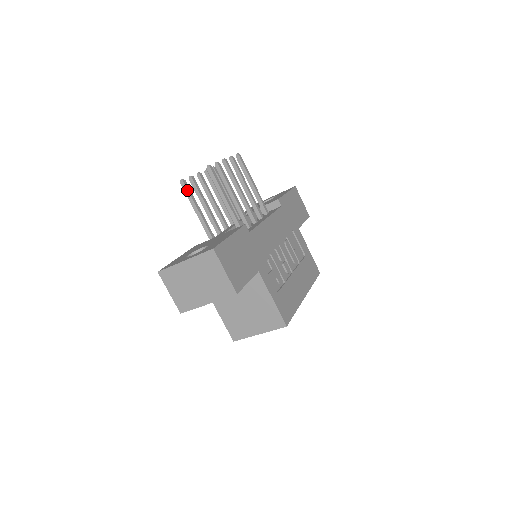
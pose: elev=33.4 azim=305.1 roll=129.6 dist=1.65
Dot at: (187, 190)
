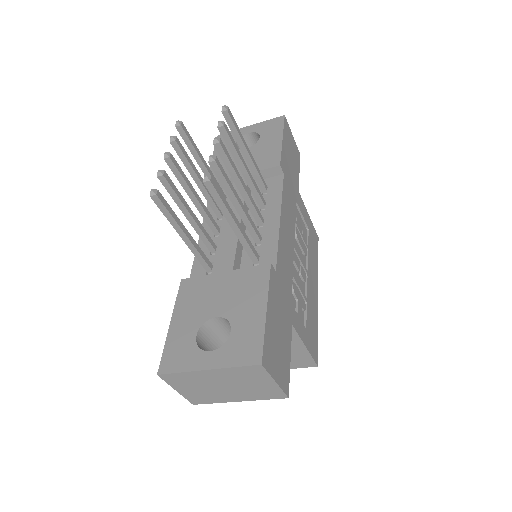
Dot at: (164, 207)
